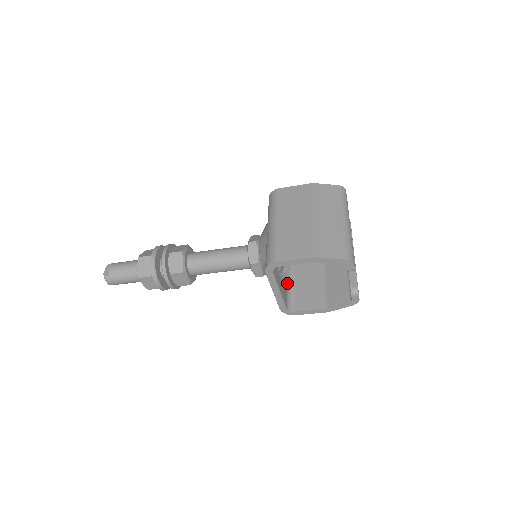
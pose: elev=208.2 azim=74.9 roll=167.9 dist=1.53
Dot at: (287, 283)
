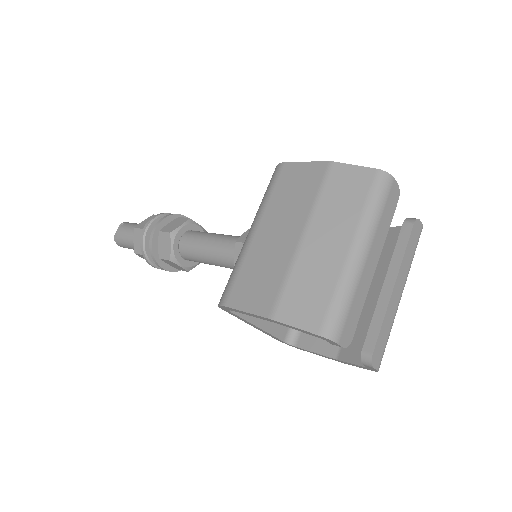
Dot at: occluded
